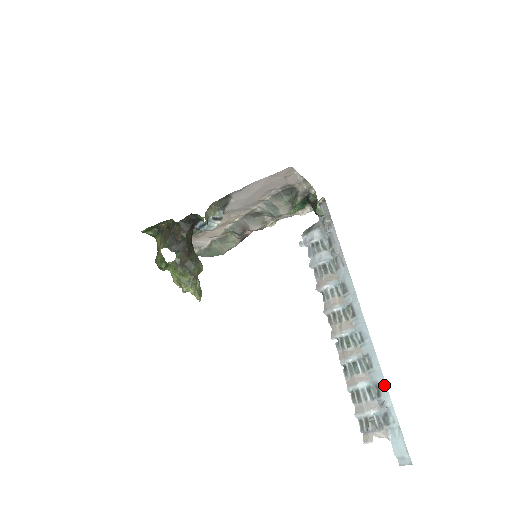
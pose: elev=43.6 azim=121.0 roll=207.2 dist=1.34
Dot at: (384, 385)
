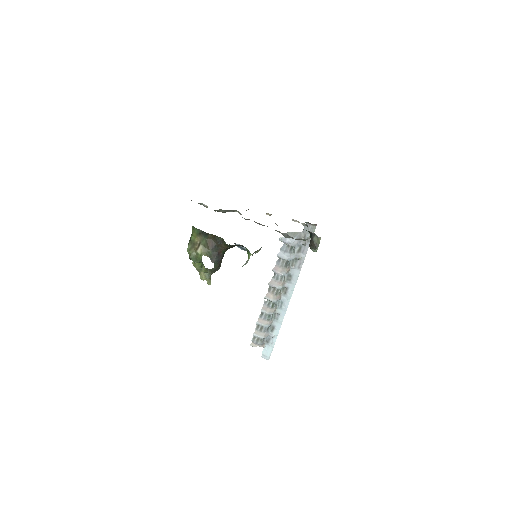
Dot at: (278, 330)
